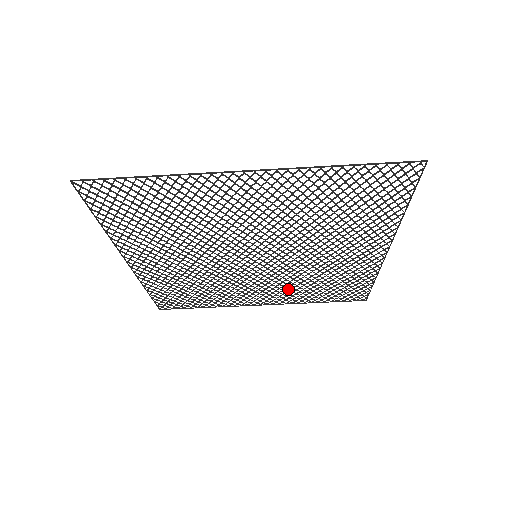
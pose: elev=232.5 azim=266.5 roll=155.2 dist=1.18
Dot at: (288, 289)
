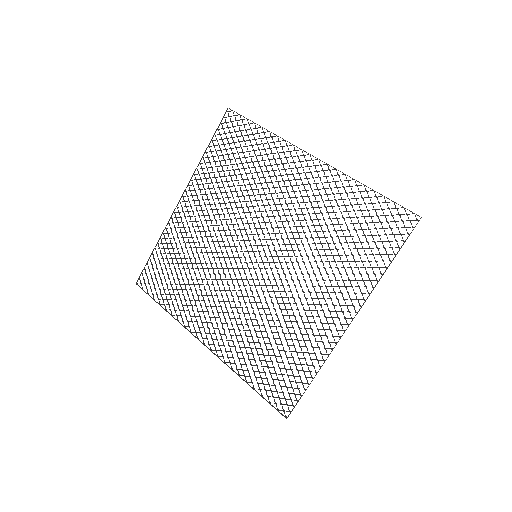
Dot at: occluded
